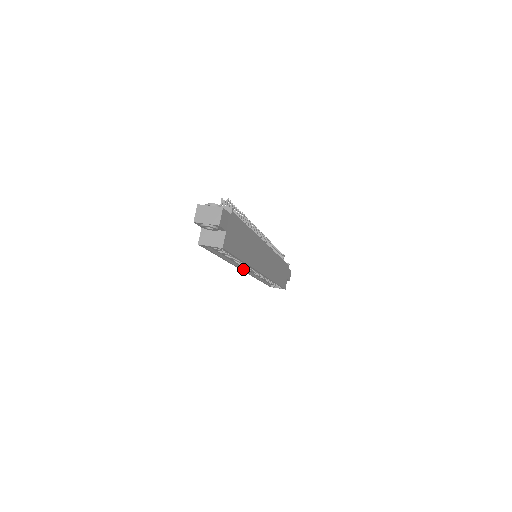
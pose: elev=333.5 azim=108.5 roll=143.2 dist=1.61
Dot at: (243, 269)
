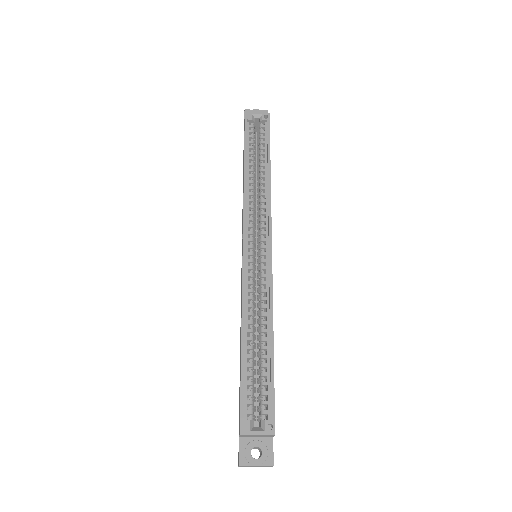
Dot at: (245, 236)
